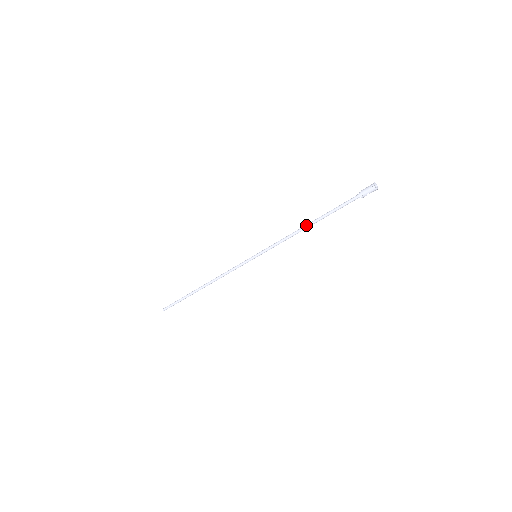
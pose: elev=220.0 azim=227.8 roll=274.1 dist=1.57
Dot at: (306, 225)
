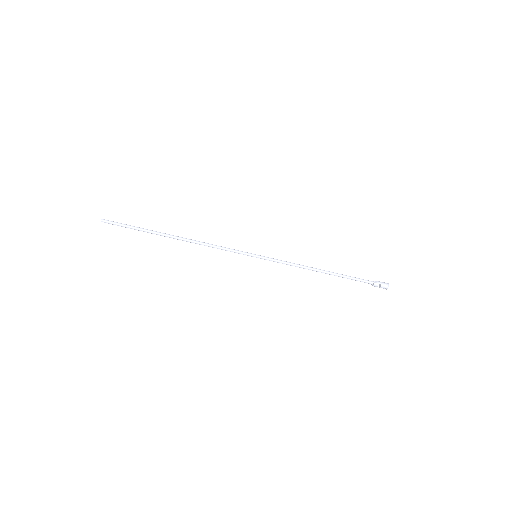
Dot at: (320, 269)
